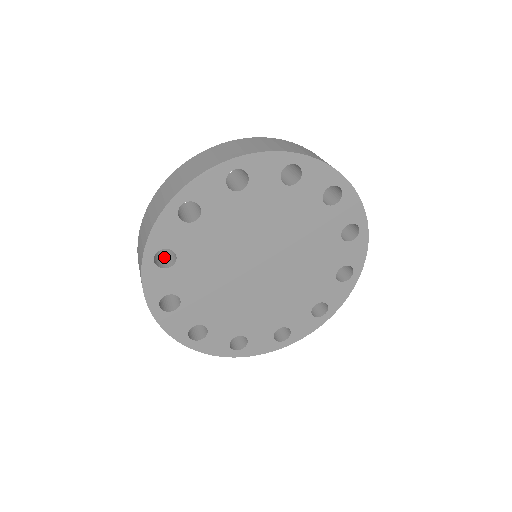
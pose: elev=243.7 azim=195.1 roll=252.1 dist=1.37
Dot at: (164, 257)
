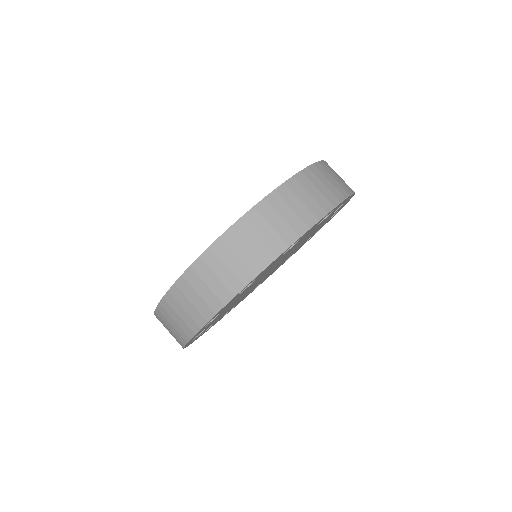
Dot at: occluded
